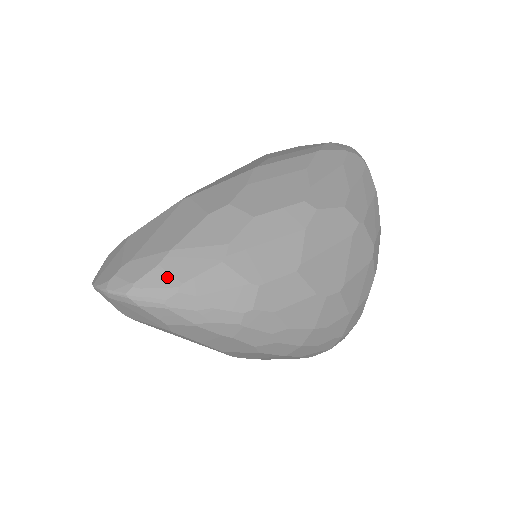
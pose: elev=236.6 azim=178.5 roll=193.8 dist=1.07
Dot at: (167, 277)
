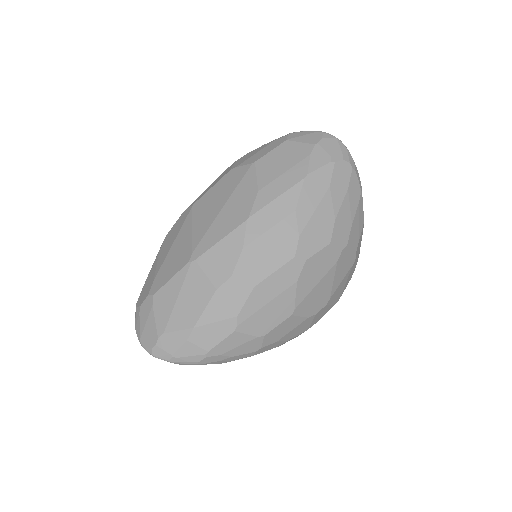
Dot at: (196, 348)
